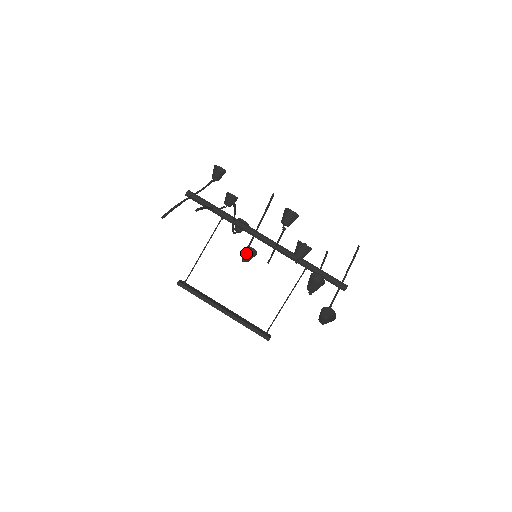
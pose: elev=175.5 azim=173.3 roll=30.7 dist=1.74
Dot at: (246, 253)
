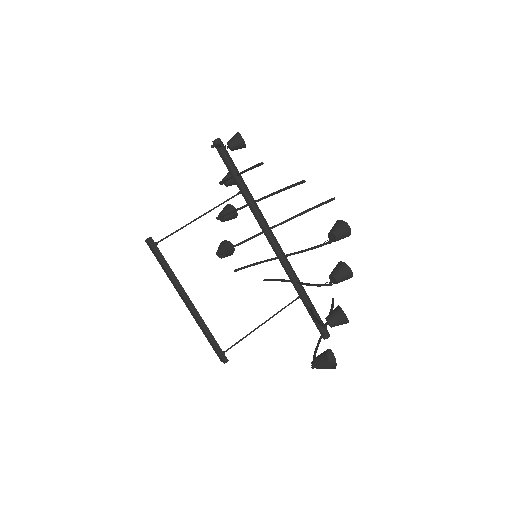
Dot at: (225, 247)
